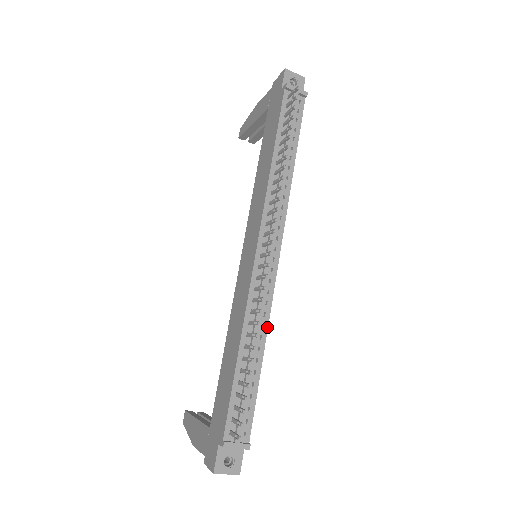
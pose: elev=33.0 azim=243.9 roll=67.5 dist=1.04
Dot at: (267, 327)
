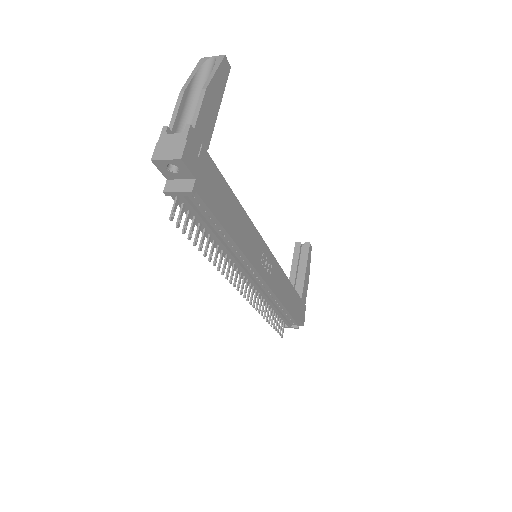
Dot at: (279, 301)
